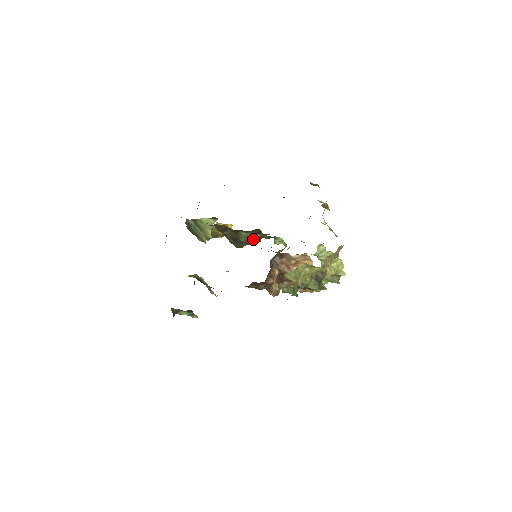
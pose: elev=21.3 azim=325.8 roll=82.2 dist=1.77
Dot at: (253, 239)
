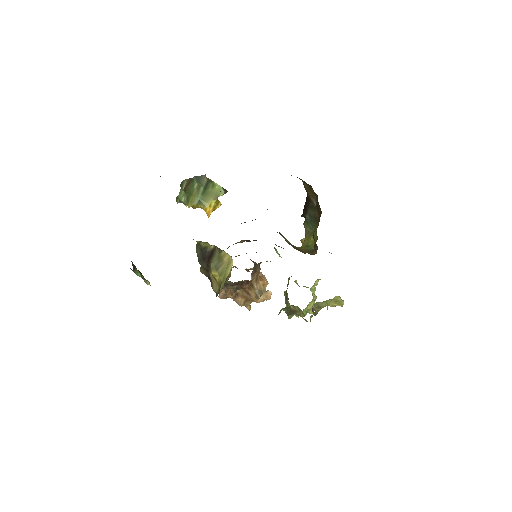
Dot at: occluded
